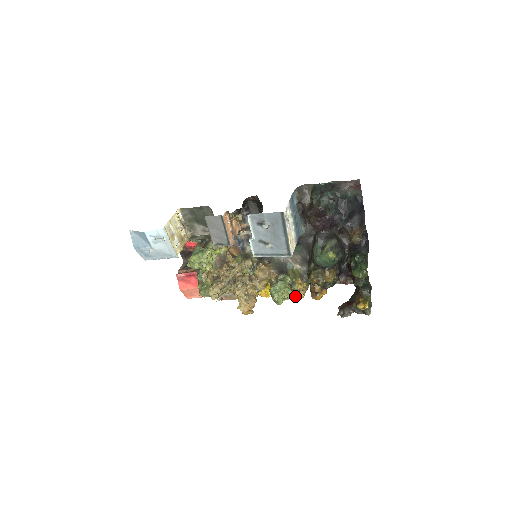
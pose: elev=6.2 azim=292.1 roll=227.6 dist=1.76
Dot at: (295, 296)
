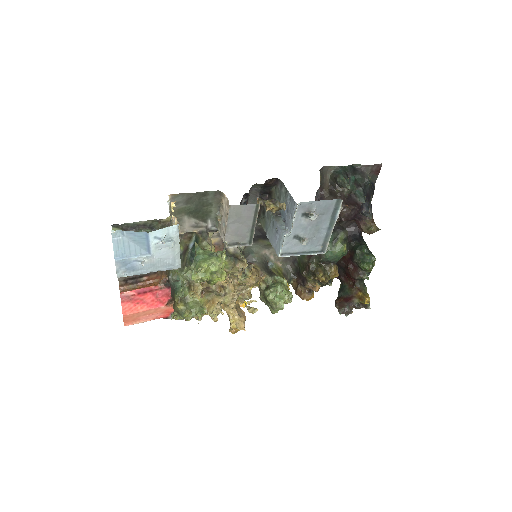
Dot at: occluded
